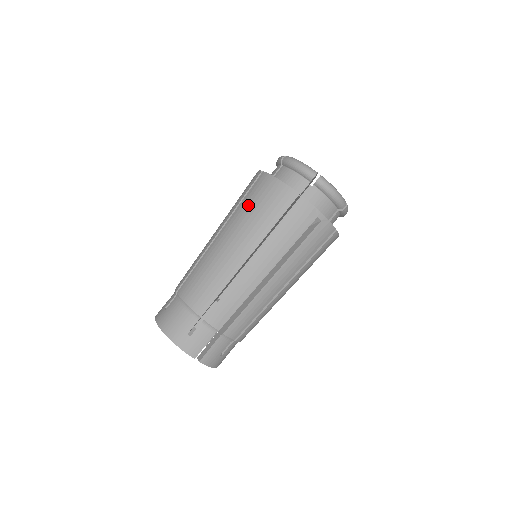
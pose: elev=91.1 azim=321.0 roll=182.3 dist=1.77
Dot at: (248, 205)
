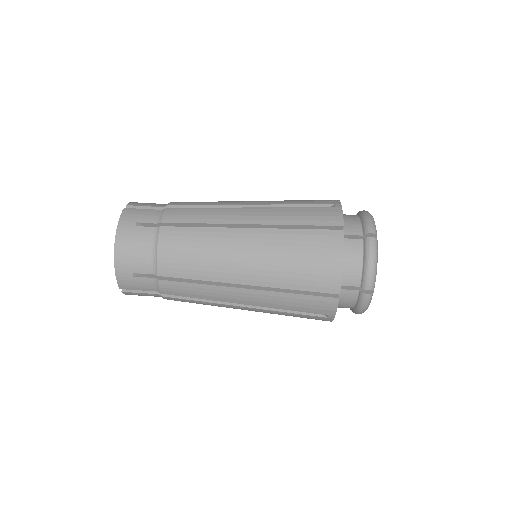
Dot at: occluded
